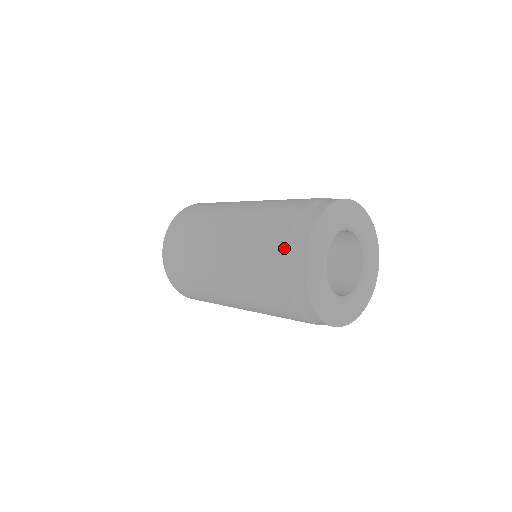
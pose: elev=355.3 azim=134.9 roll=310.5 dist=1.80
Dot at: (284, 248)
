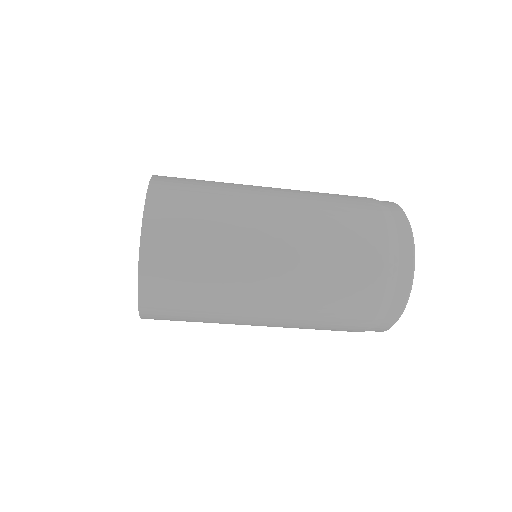
Dot at: (386, 241)
